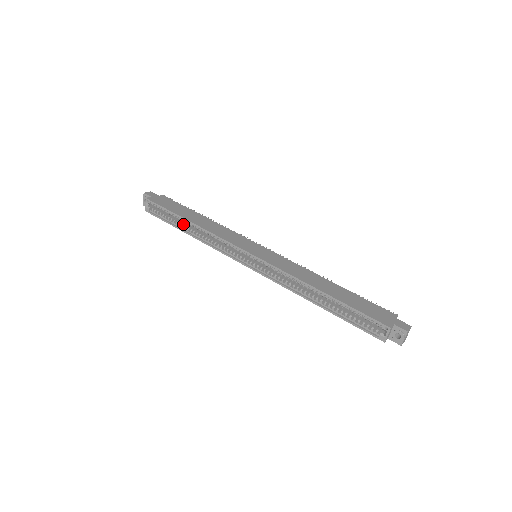
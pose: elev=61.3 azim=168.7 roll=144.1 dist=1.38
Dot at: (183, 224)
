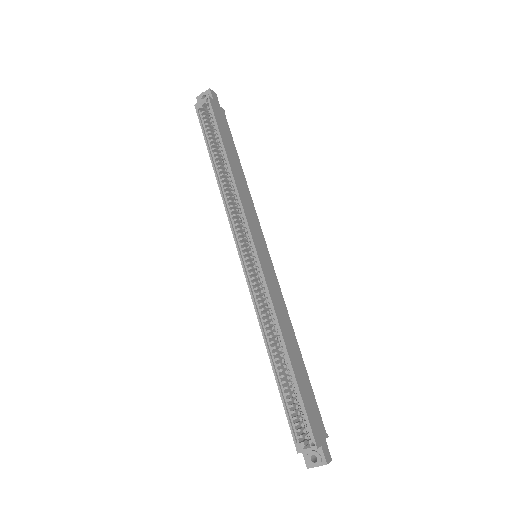
Dot at: (219, 156)
